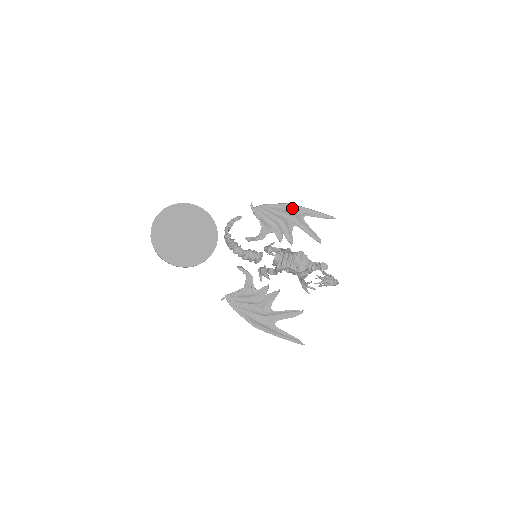
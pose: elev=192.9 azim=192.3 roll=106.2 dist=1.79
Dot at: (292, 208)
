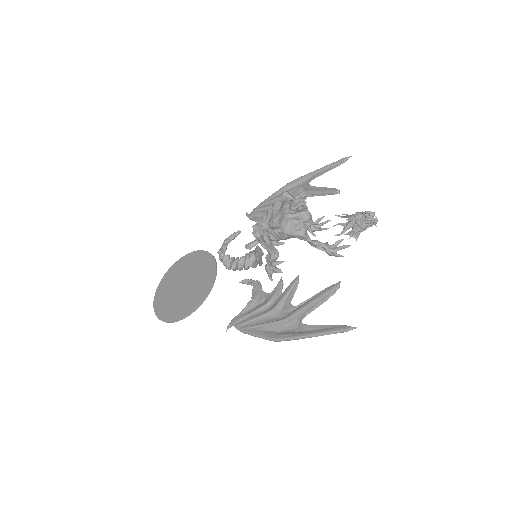
Dot at: (293, 185)
